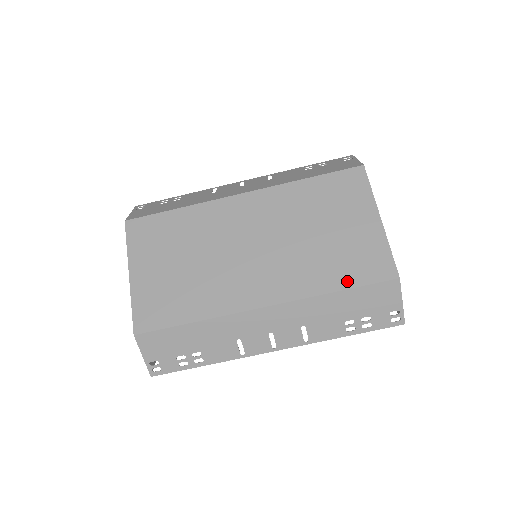
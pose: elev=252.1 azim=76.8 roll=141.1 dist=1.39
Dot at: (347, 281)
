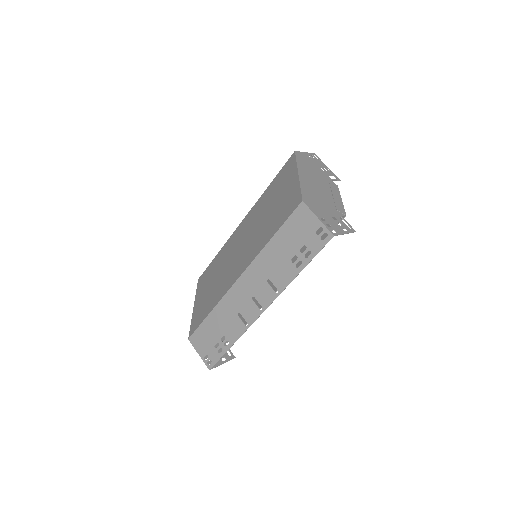
Dot at: (276, 228)
